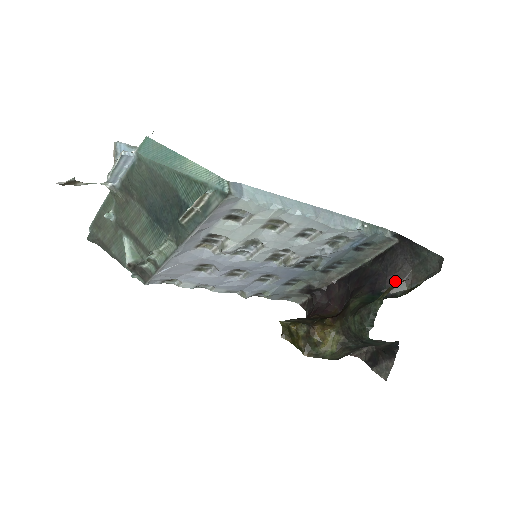
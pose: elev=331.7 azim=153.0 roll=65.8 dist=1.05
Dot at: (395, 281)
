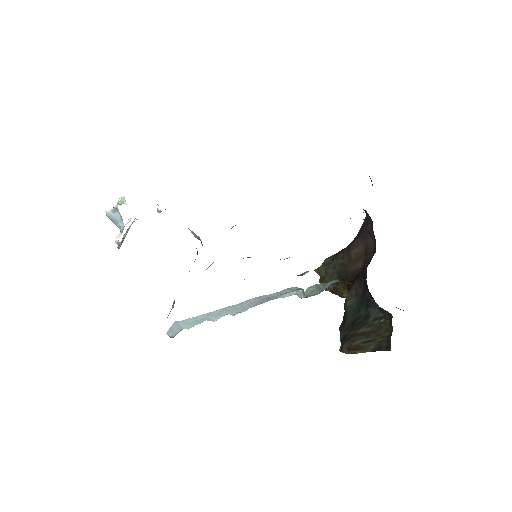
Dot at: (377, 304)
